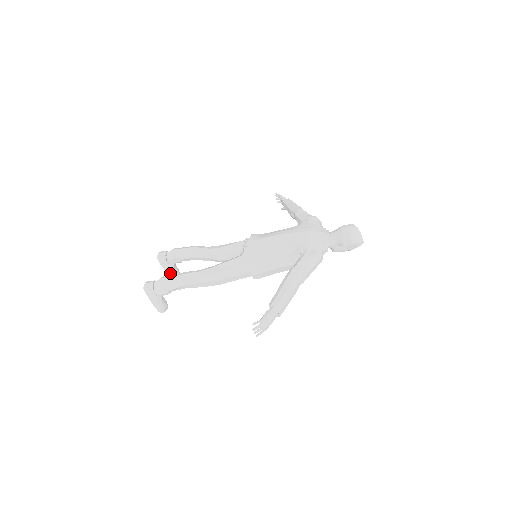
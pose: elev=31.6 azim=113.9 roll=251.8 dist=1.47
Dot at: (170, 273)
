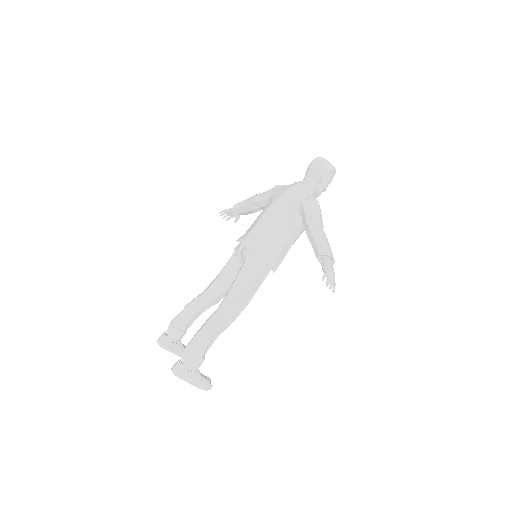
Dot at: occluded
